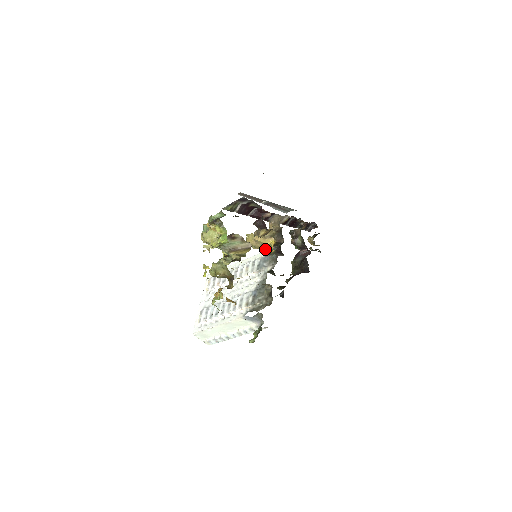
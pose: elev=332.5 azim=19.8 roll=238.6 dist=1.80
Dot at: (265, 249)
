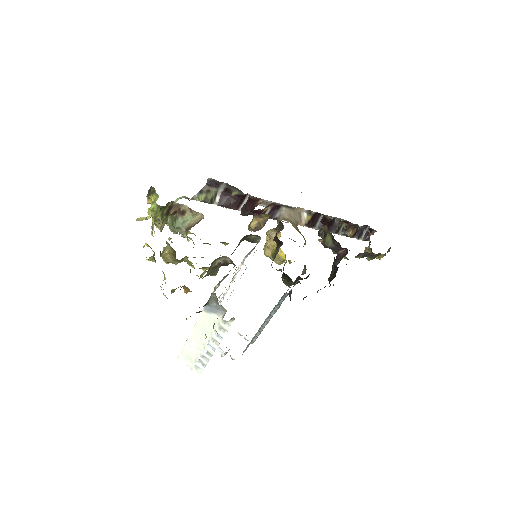
Dot at: (273, 250)
